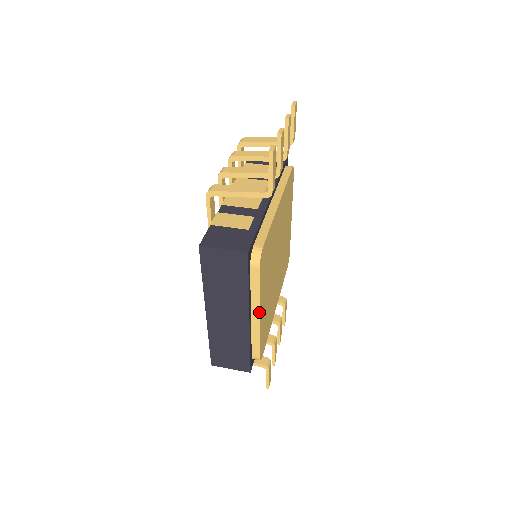
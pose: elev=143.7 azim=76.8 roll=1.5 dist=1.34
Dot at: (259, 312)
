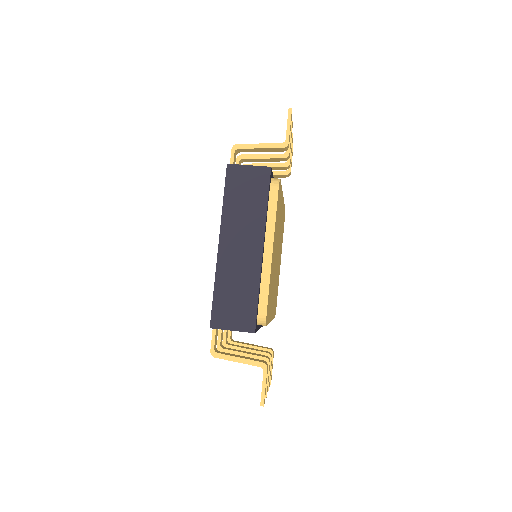
Dot at: (273, 244)
